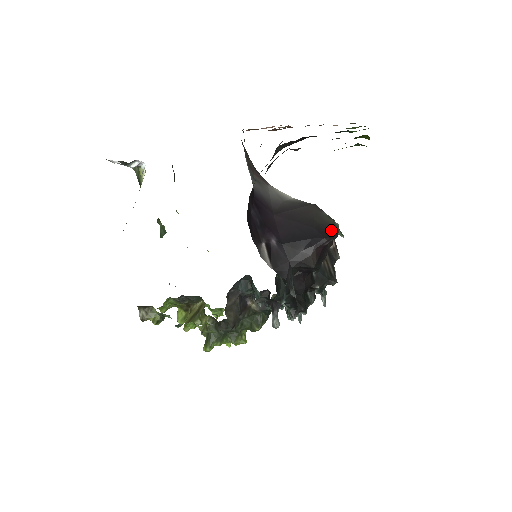
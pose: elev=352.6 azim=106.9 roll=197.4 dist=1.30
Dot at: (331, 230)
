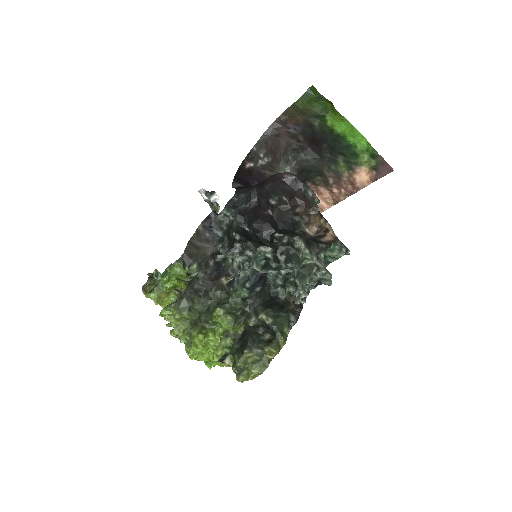
Dot at: occluded
